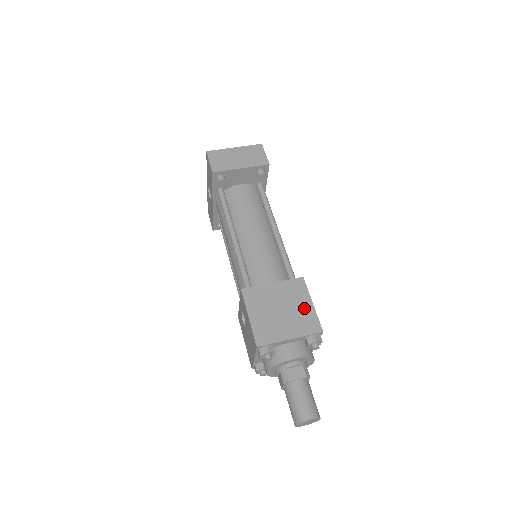
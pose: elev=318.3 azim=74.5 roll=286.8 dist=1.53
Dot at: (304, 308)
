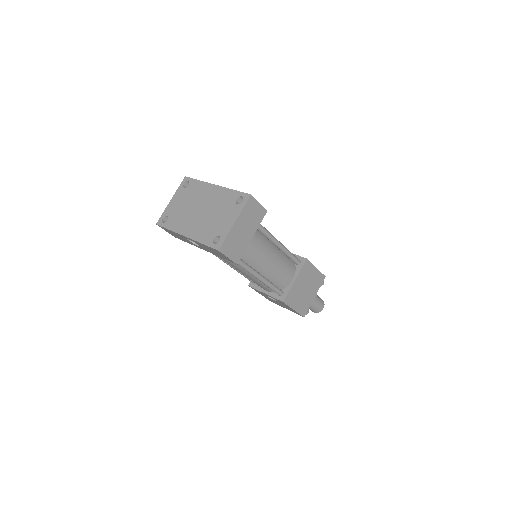
Dot at: (314, 275)
